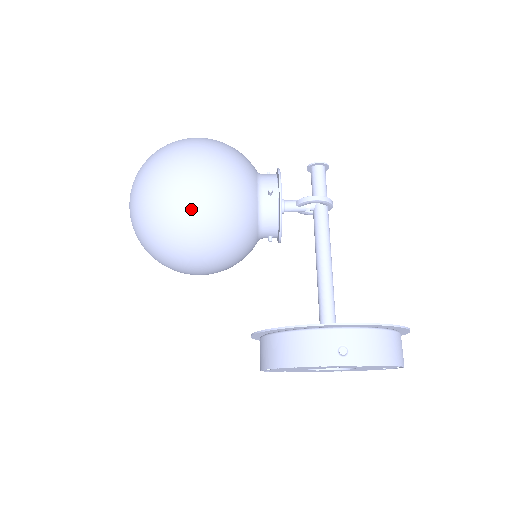
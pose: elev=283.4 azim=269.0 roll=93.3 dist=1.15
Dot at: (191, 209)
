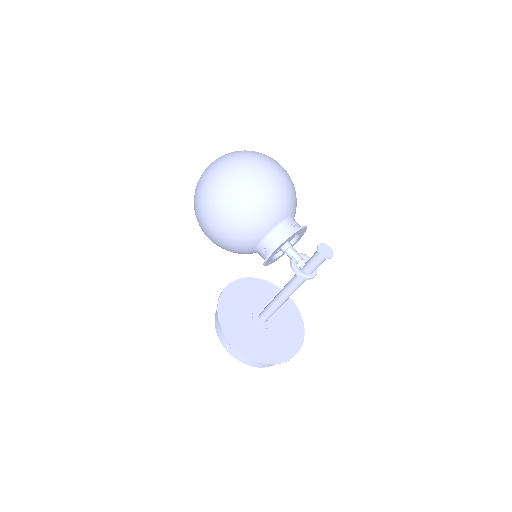
Dot at: (206, 231)
